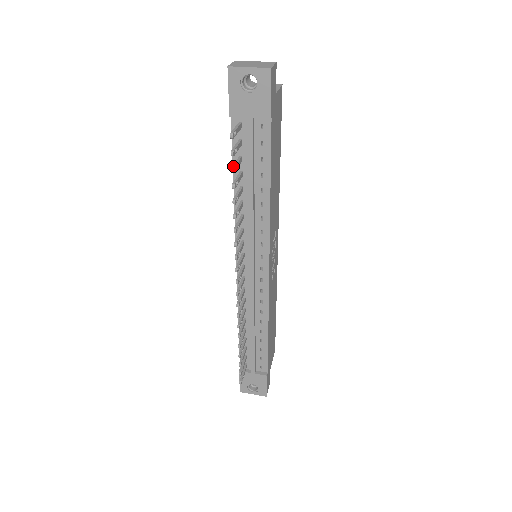
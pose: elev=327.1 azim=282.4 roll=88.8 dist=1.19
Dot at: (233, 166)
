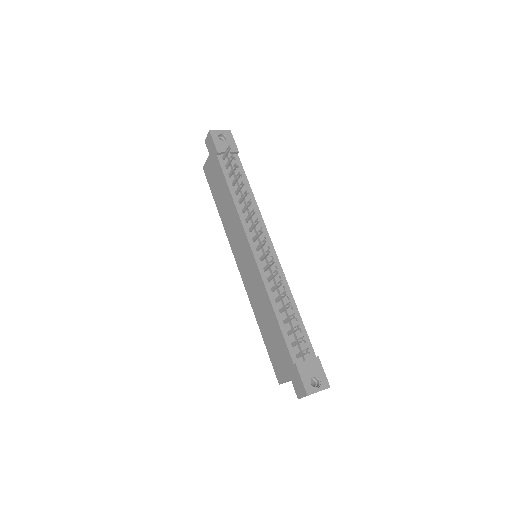
Dot at: (235, 164)
